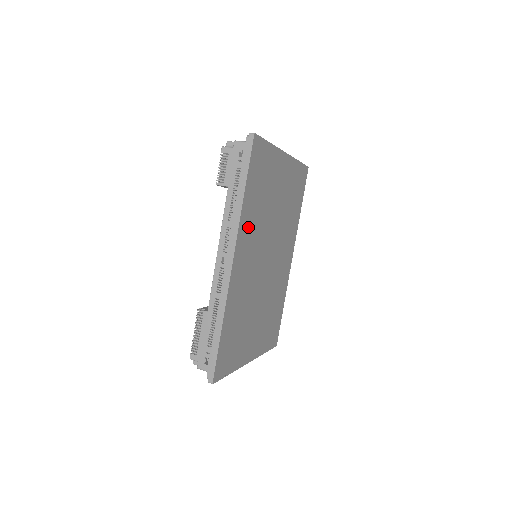
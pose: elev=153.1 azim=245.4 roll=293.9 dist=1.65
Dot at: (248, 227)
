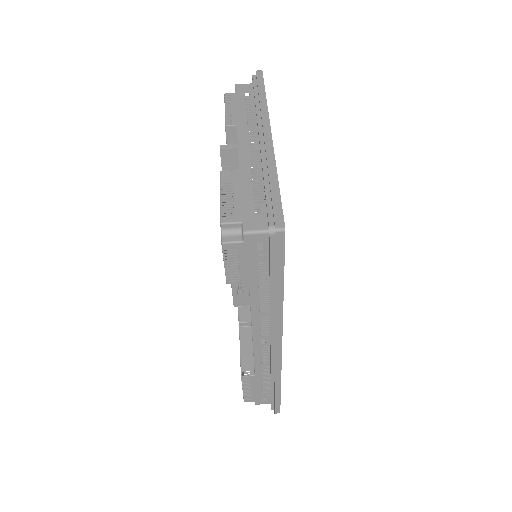
Dot at: occluded
